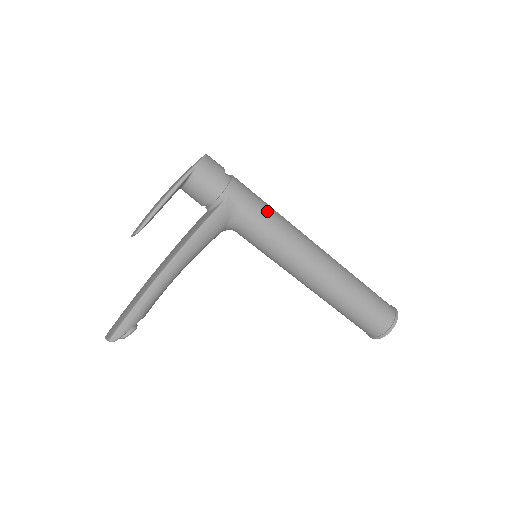
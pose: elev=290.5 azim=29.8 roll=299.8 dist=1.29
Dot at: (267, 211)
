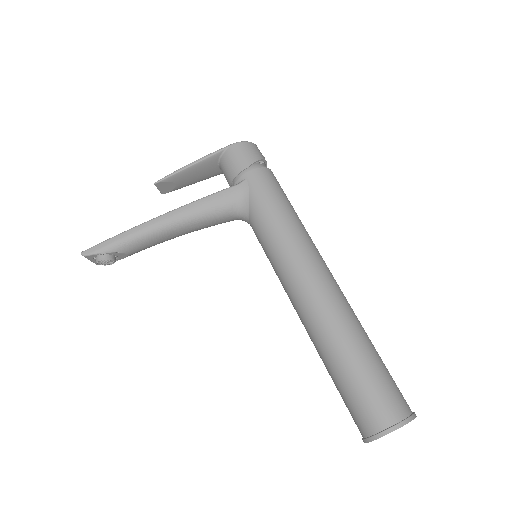
Dot at: (280, 209)
